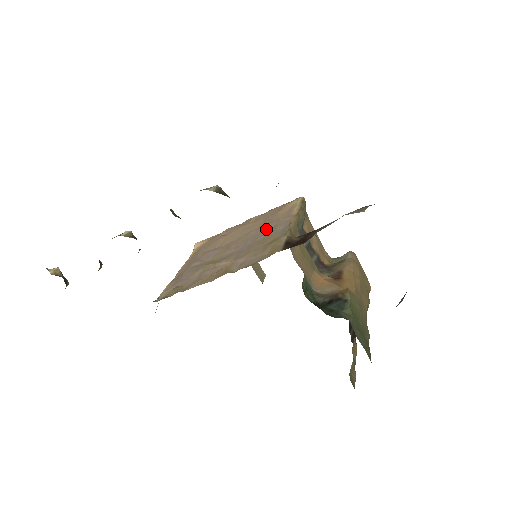
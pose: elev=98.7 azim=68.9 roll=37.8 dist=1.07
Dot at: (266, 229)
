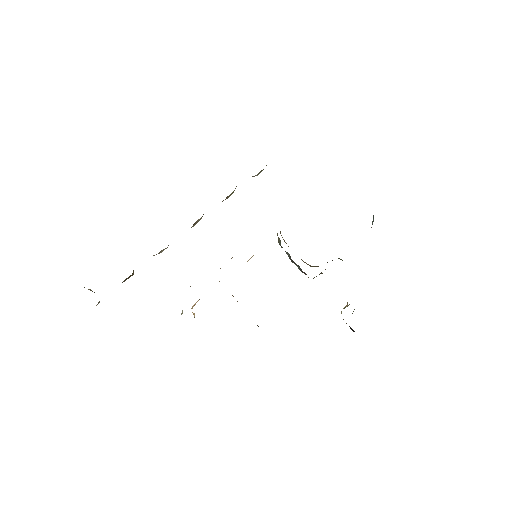
Dot at: occluded
